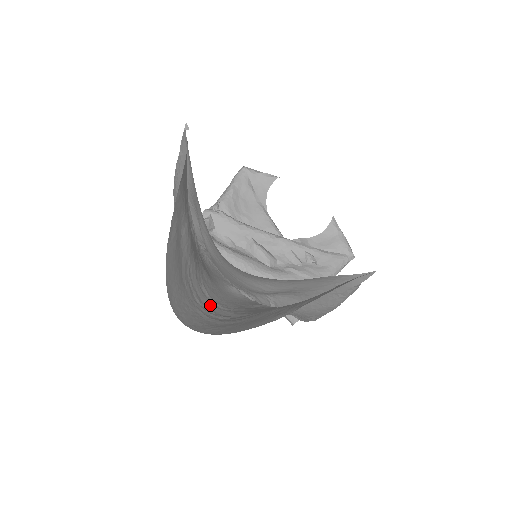
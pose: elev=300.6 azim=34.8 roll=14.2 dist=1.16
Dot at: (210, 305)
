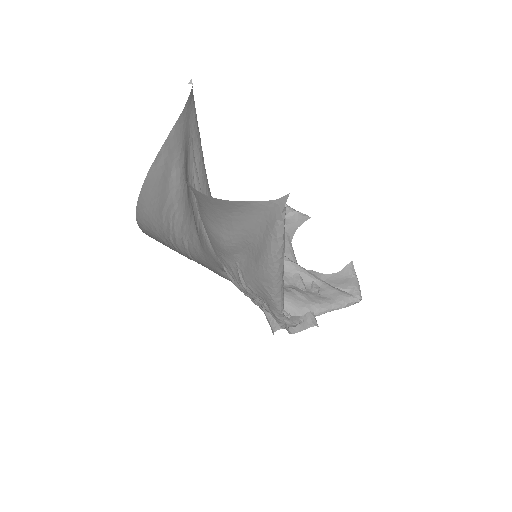
Dot at: (183, 252)
